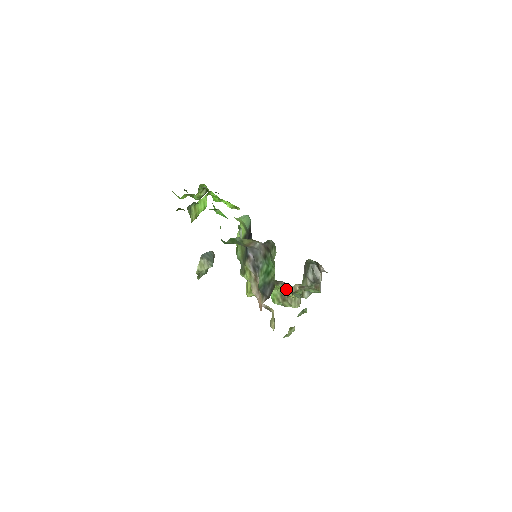
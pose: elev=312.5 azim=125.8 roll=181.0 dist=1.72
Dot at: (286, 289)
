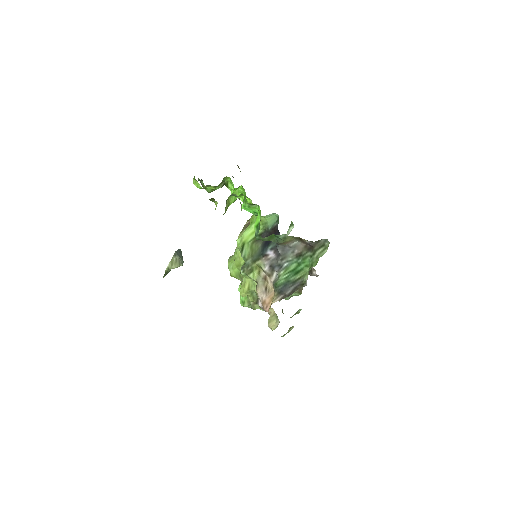
Dot at: occluded
